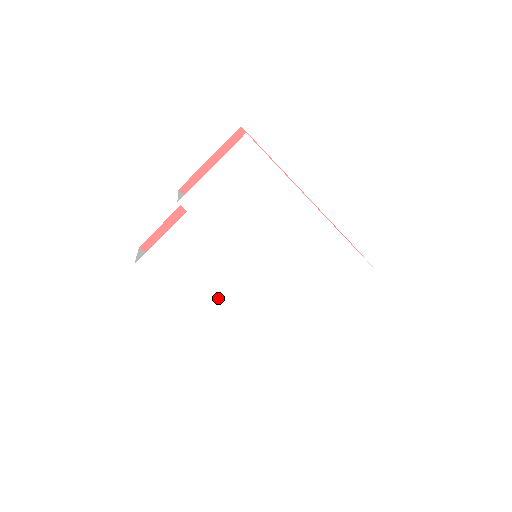
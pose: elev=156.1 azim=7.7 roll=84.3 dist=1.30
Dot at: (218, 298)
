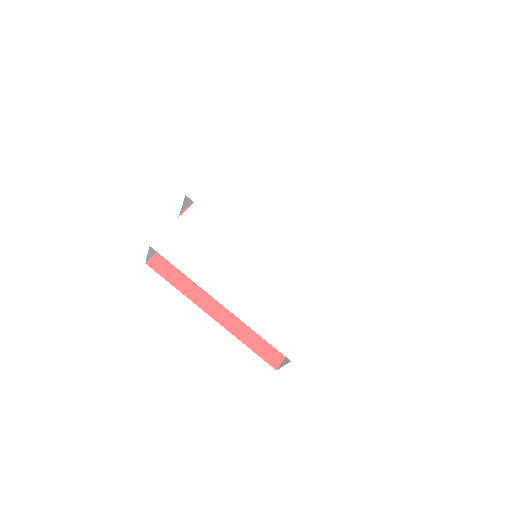
Dot at: (231, 280)
